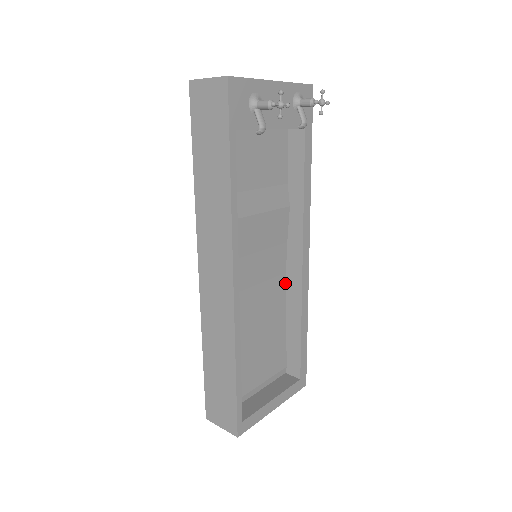
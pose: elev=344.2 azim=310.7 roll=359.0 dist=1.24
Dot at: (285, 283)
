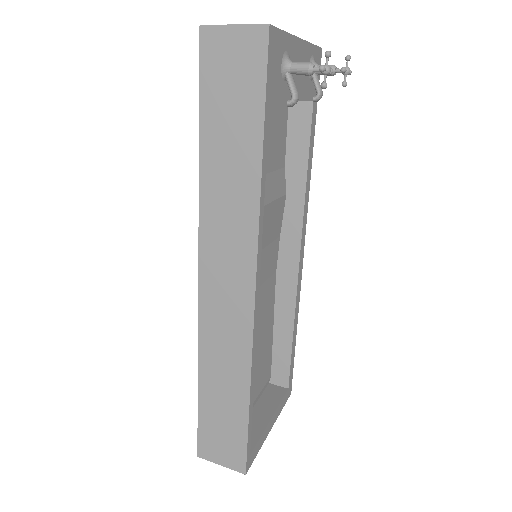
Dot at: (275, 283)
